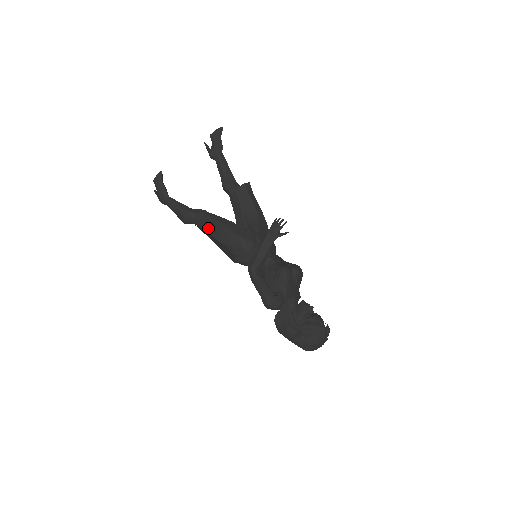
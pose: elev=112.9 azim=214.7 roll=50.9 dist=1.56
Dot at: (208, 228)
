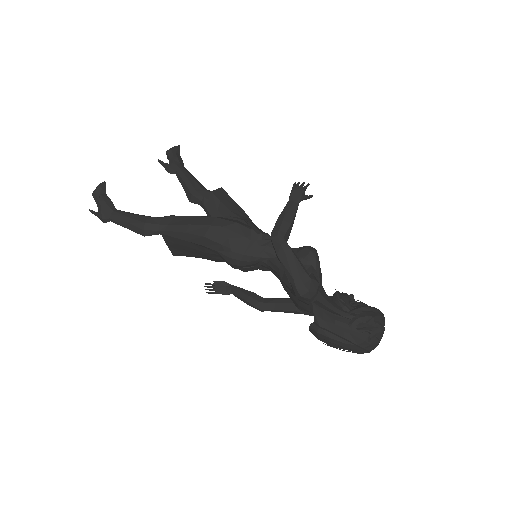
Dot at: (186, 227)
